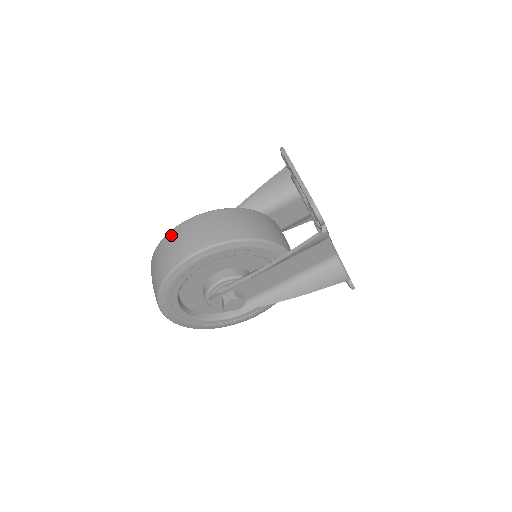
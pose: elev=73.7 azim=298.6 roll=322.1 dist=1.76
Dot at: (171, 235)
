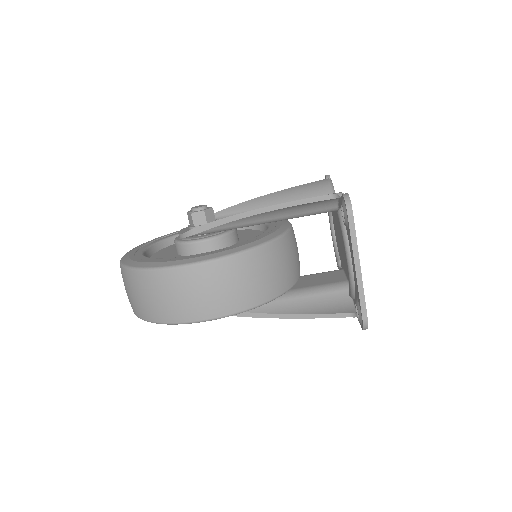
Dot at: (166, 278)
